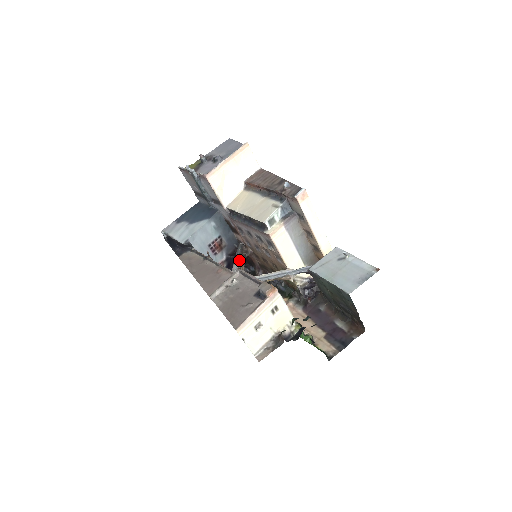
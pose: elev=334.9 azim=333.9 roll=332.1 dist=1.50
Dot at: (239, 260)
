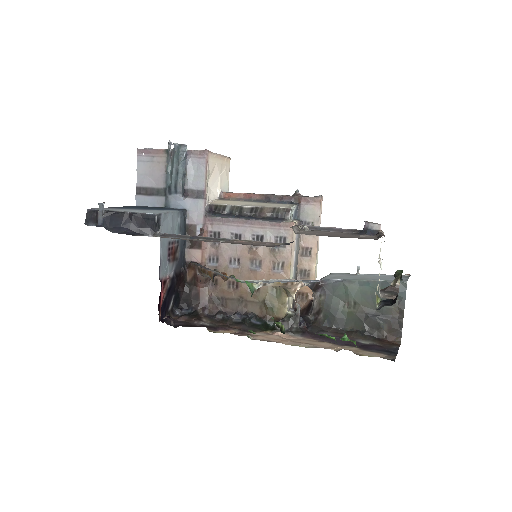
Dot at: occluded
